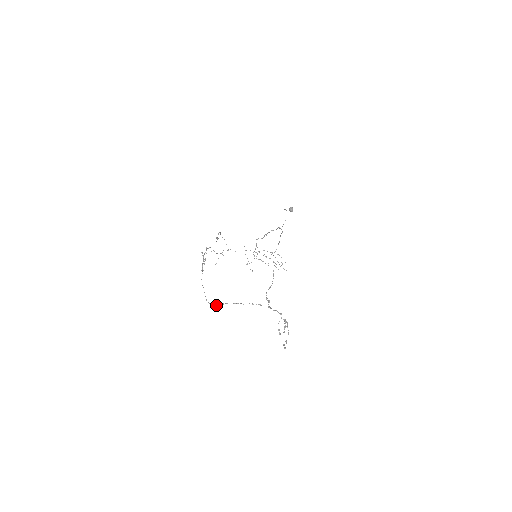
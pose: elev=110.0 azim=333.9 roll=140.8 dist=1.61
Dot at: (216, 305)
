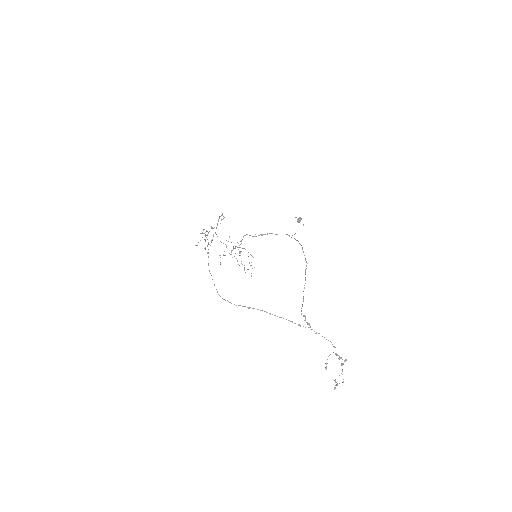
Dot at: occluded
